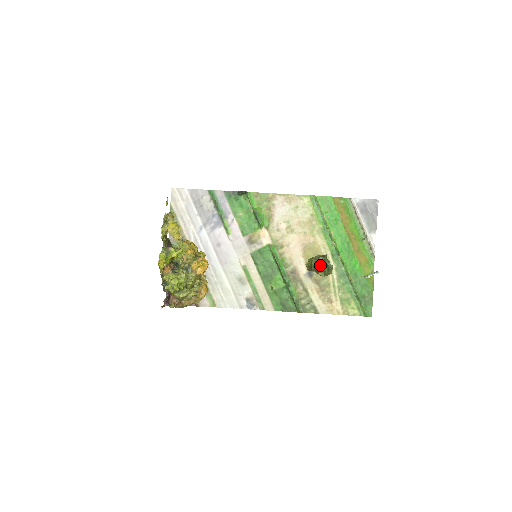
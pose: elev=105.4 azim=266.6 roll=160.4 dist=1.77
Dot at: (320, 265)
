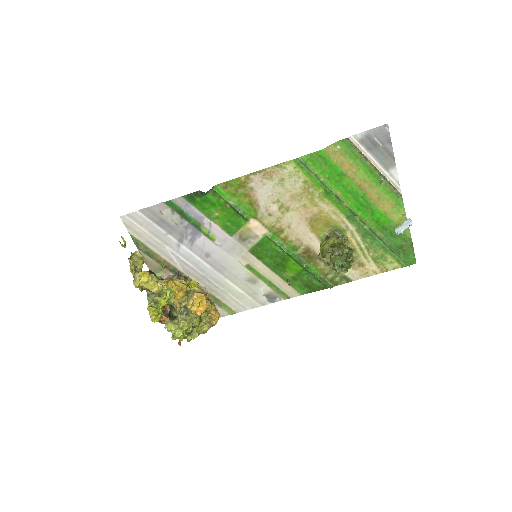
Dot at: (337, 265)
